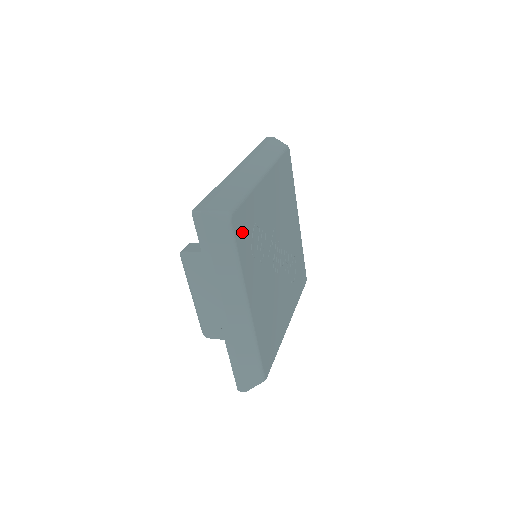
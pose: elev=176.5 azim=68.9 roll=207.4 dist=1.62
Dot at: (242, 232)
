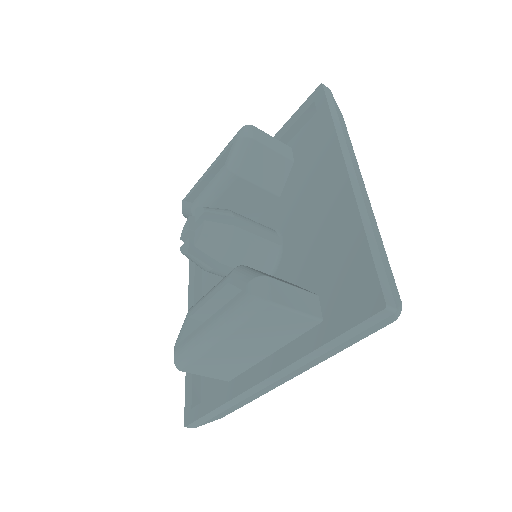
Dot at: occluded
